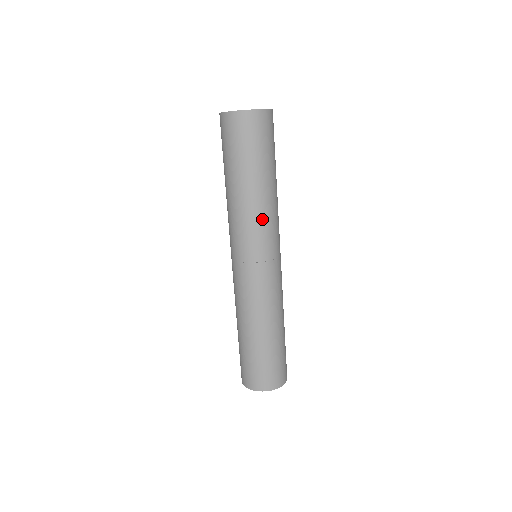
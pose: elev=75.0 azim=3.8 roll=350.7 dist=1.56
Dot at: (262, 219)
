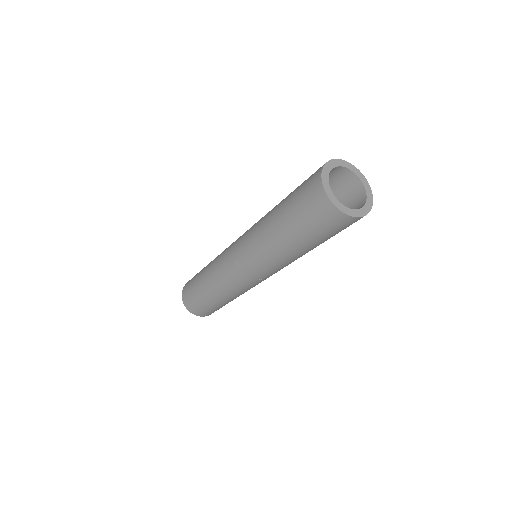
Dot at: (286, 264)
